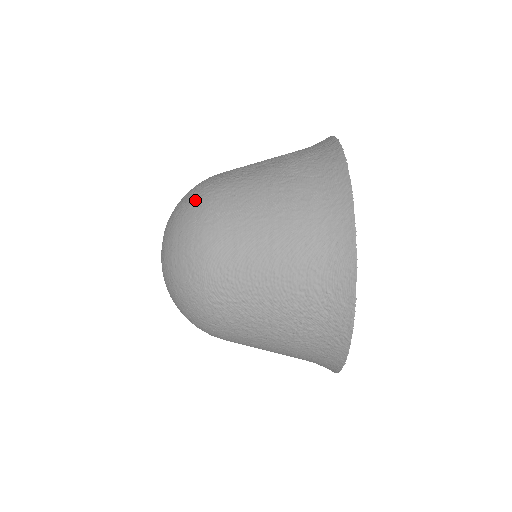
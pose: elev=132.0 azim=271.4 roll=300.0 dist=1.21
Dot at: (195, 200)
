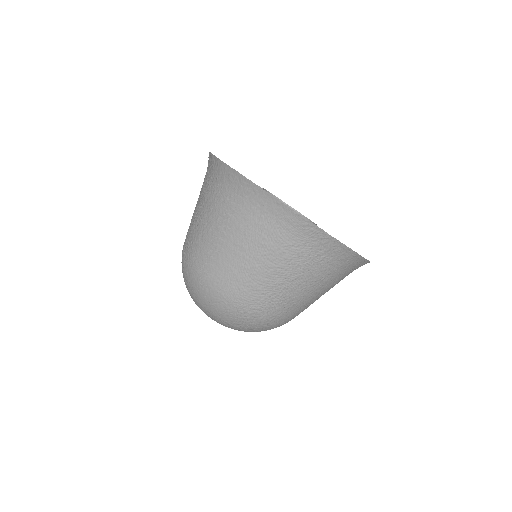
Dot at: (264, 326)
